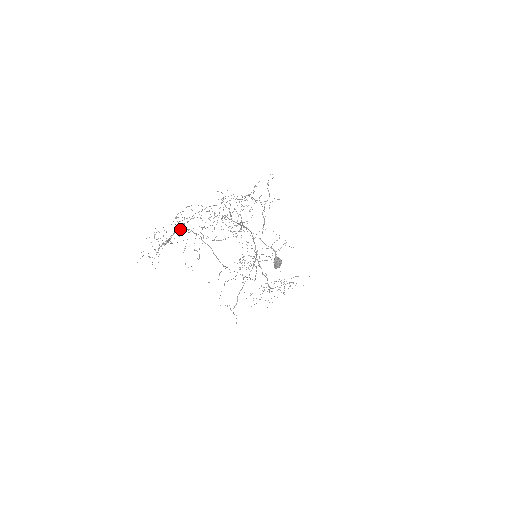
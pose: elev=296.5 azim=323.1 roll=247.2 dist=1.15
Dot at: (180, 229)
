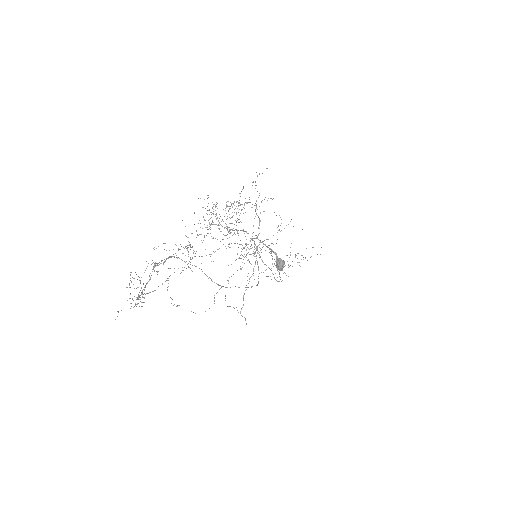
Dot at: occluded
